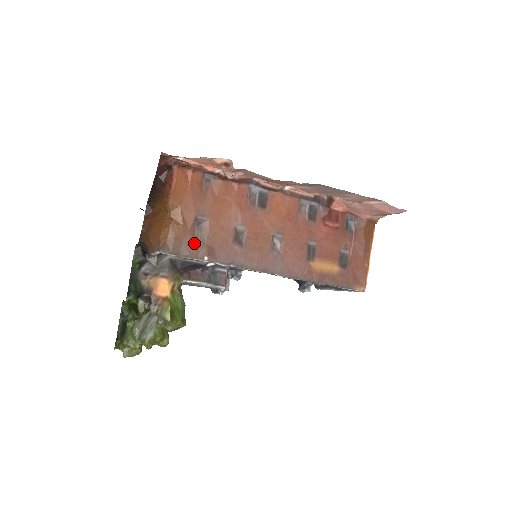
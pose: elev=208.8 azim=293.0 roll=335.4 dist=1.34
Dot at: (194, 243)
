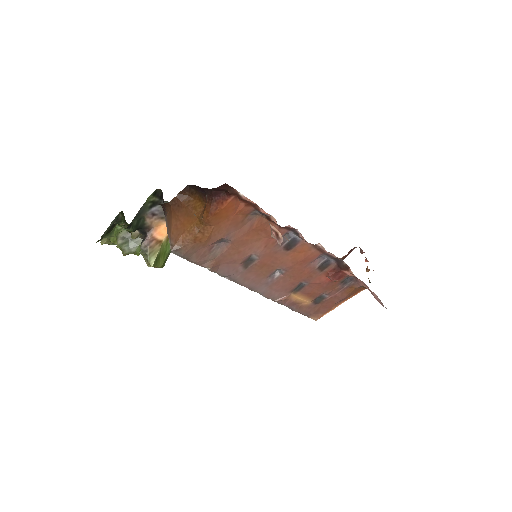
Dot at: (206, 255)
